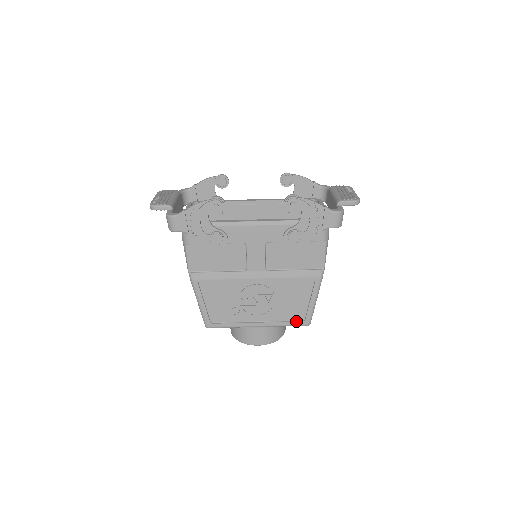
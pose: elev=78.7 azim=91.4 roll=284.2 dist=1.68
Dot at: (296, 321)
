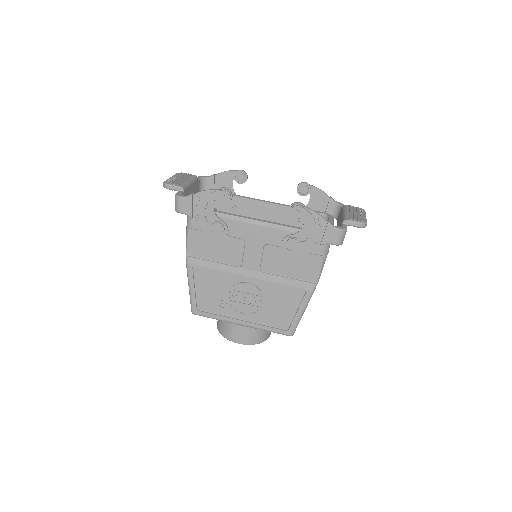
Dot at: (279, 329)
